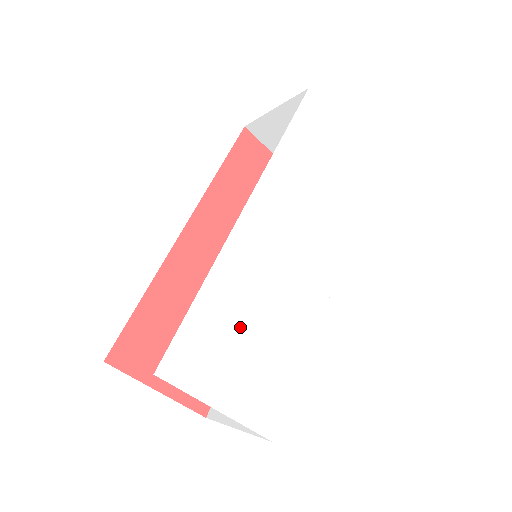
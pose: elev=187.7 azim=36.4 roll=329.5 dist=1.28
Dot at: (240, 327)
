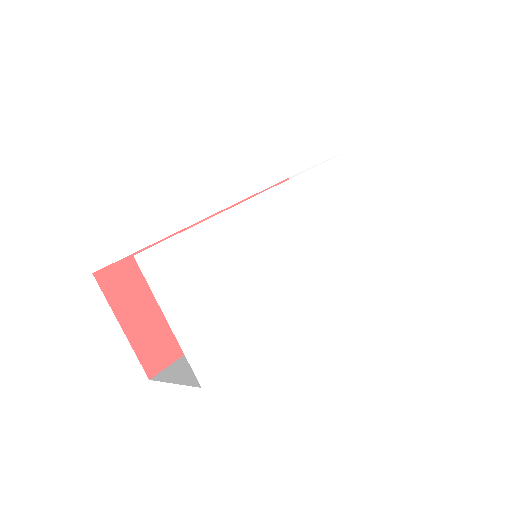
Dot at: (219, 273)
